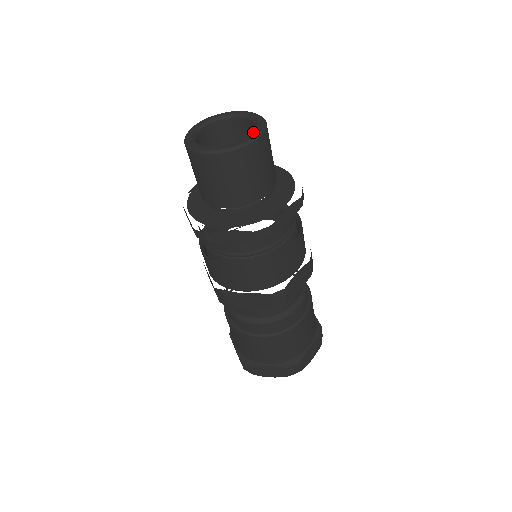
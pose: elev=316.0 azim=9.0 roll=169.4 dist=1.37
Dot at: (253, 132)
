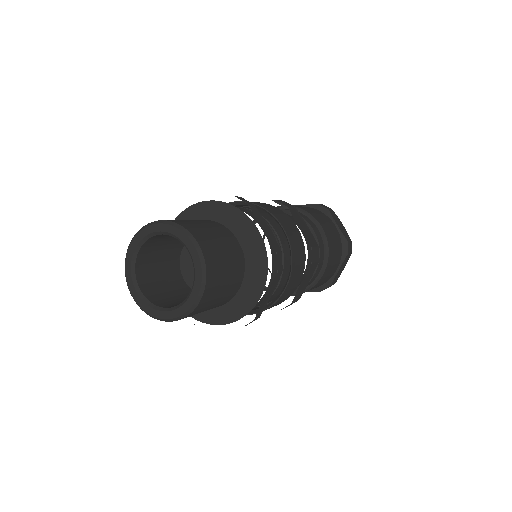
Dot at: (193, 287)
